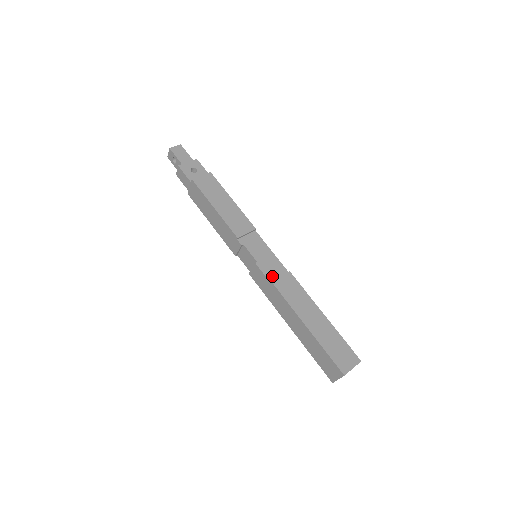
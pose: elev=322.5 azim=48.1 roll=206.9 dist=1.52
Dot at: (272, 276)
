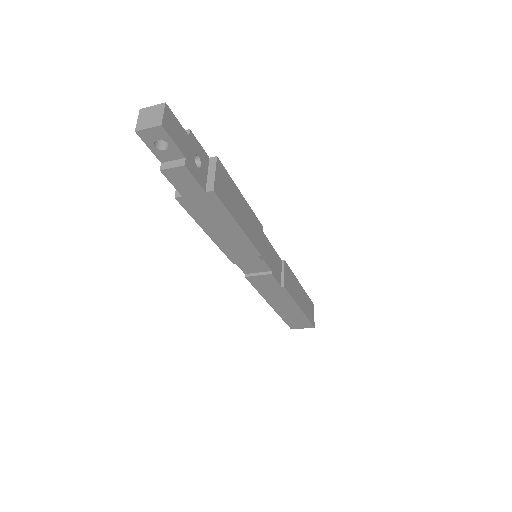
Dot at: (279, 277)
